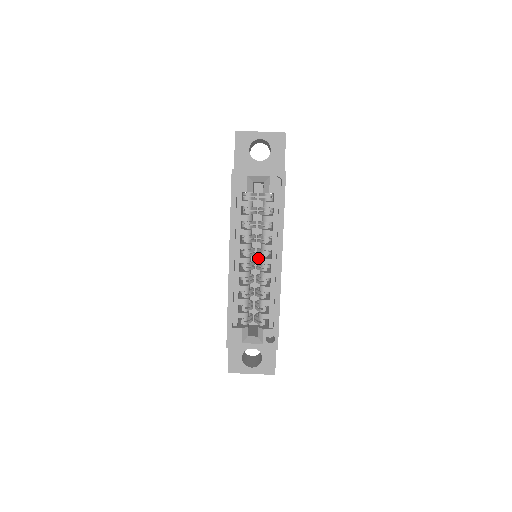
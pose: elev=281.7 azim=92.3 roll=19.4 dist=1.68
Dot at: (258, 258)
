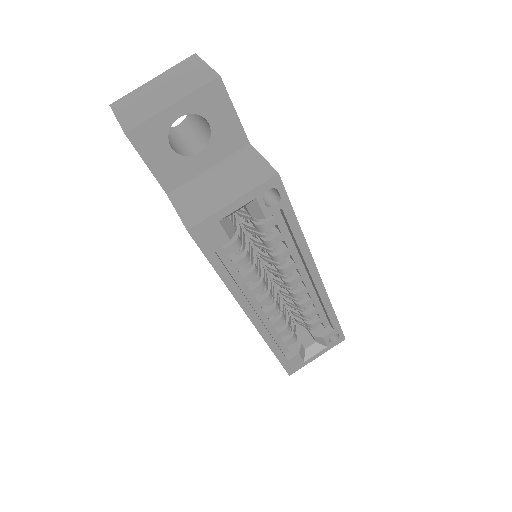
Dot at: (258, 254)
